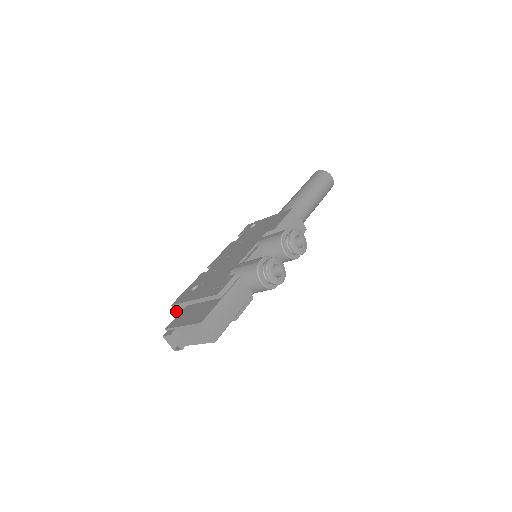
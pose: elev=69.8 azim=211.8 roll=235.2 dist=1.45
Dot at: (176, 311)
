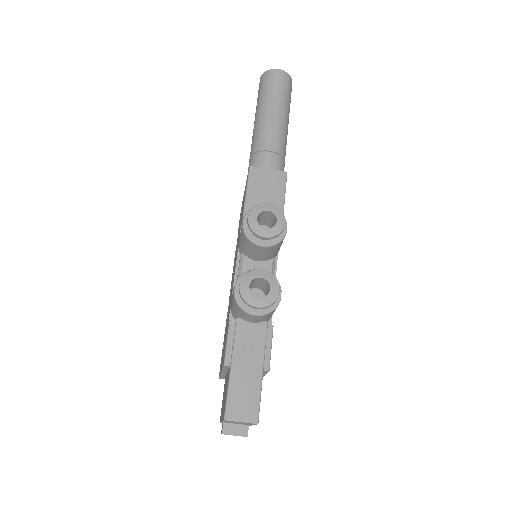
Dot at: occluded
